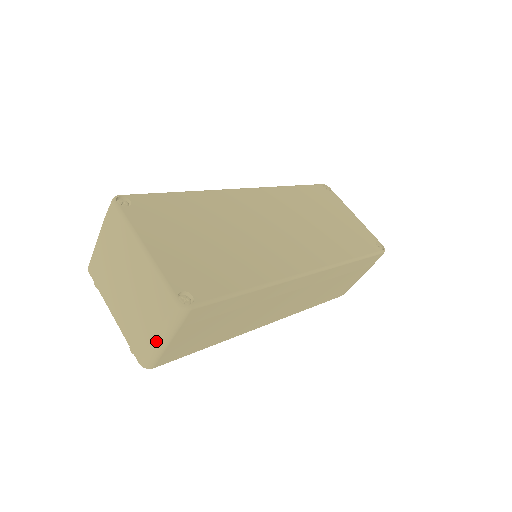
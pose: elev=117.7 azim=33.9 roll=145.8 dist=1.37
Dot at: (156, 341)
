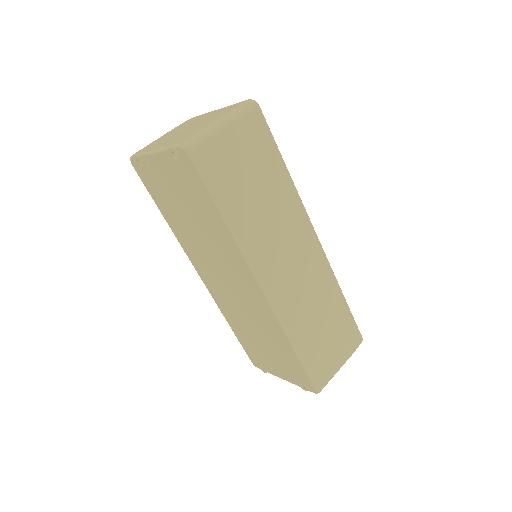
Dot at: (215, 122)
